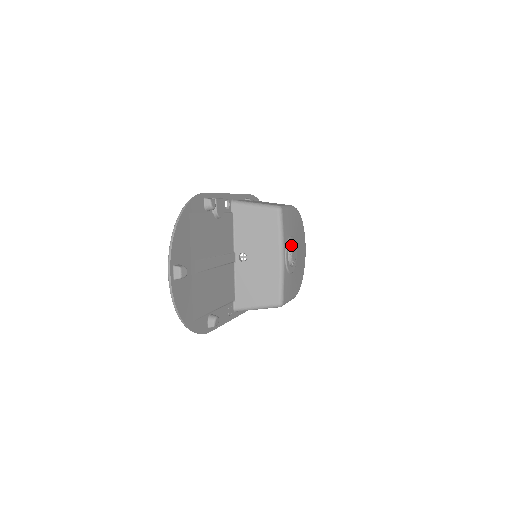
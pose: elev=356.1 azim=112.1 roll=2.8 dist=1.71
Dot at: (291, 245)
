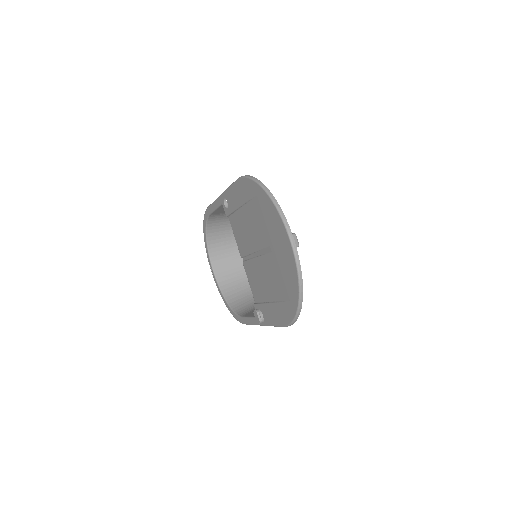
Dot at: occluded
